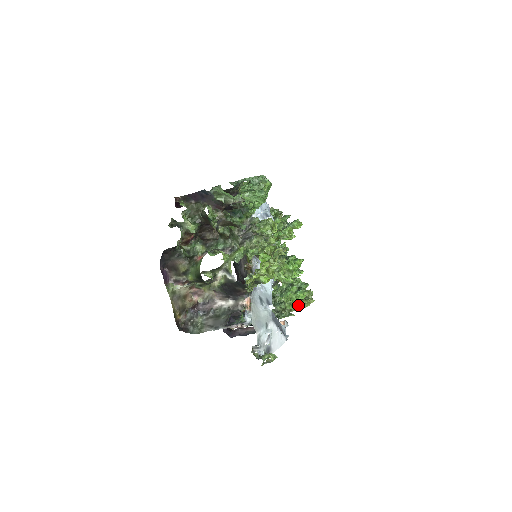
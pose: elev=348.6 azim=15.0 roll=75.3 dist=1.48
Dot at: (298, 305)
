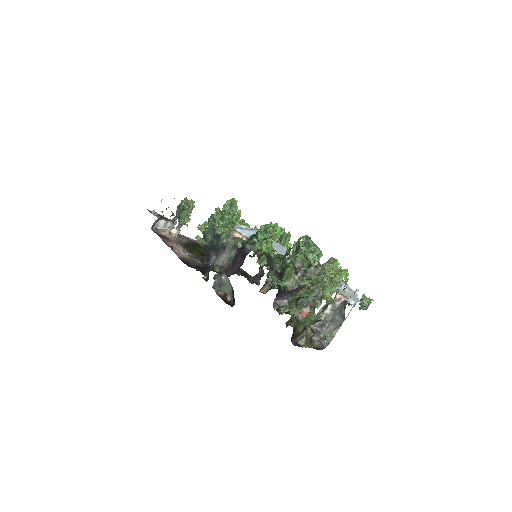
Dot at: occluded
